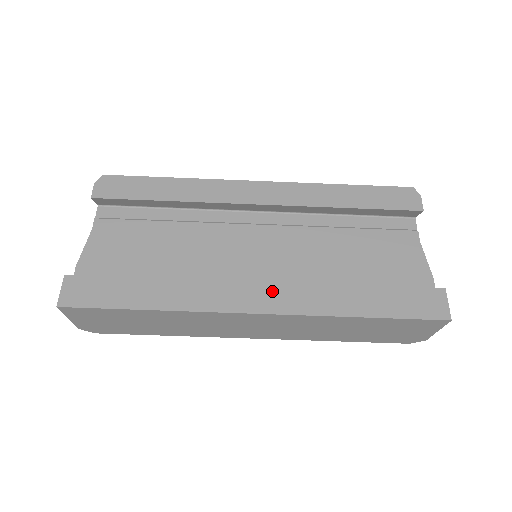
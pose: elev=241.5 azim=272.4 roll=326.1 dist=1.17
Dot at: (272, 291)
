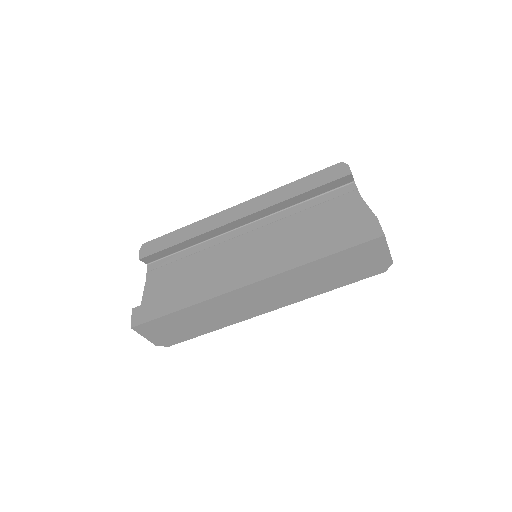
Dot at: (257, 267)
